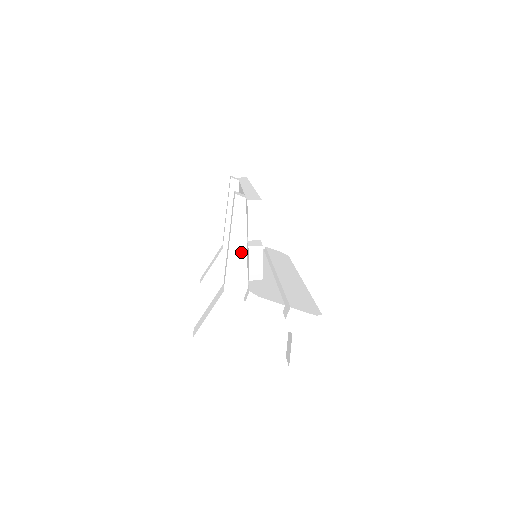
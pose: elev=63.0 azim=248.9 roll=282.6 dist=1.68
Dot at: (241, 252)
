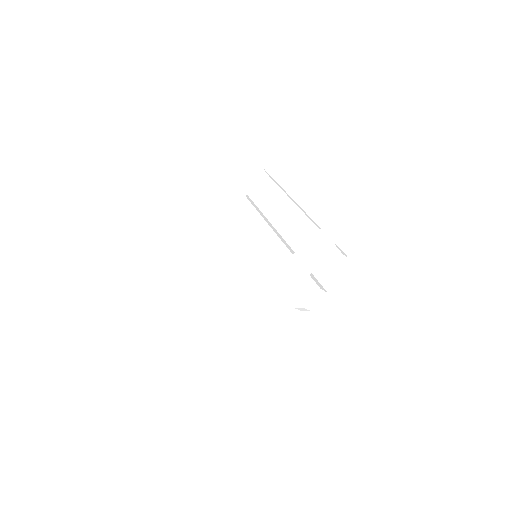
Dot at: (299, 281)
